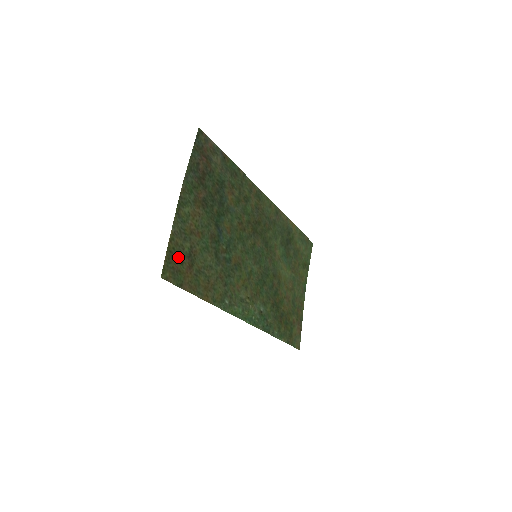
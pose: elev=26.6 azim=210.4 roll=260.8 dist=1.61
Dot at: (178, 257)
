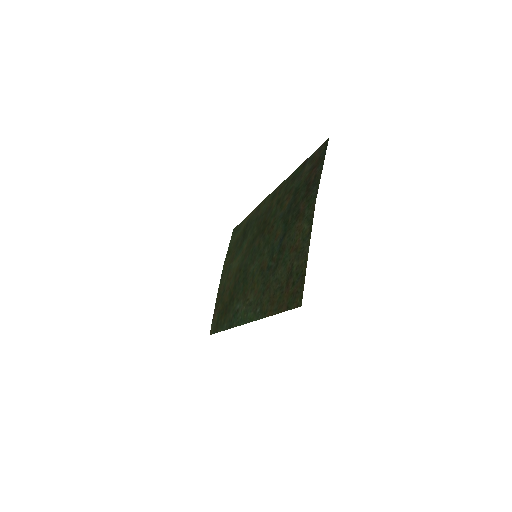
Dot at: (297, 279)
